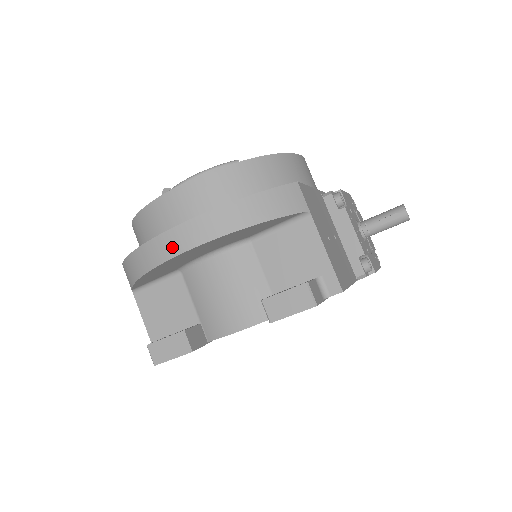
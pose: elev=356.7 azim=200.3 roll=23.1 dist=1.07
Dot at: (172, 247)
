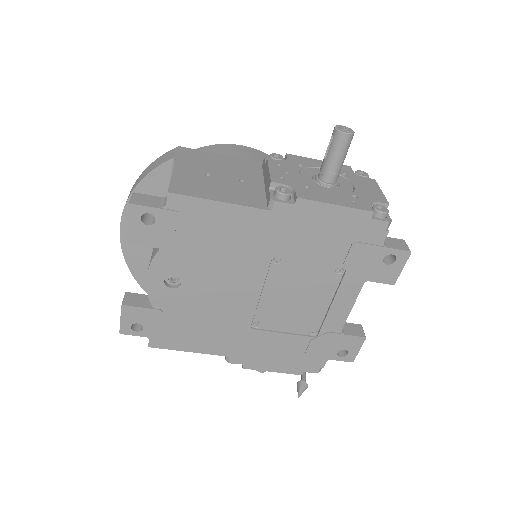
Dot at: occluded
